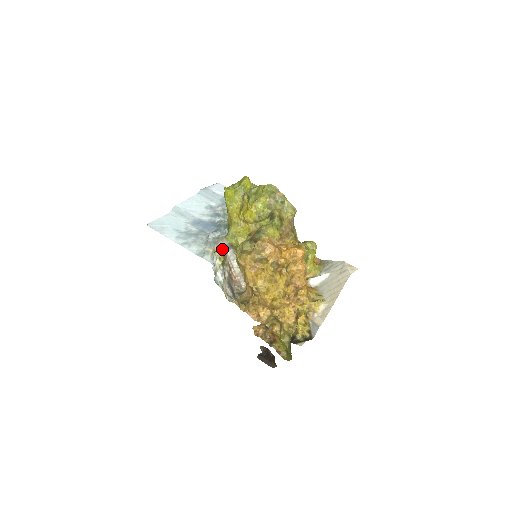
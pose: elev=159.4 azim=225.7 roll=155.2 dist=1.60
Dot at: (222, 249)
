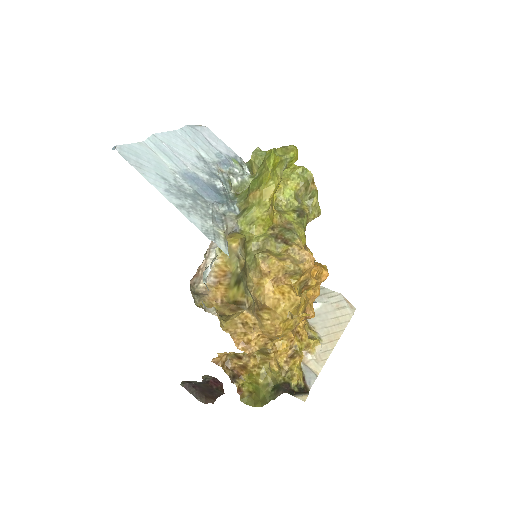
Dot at: (228, 234)
